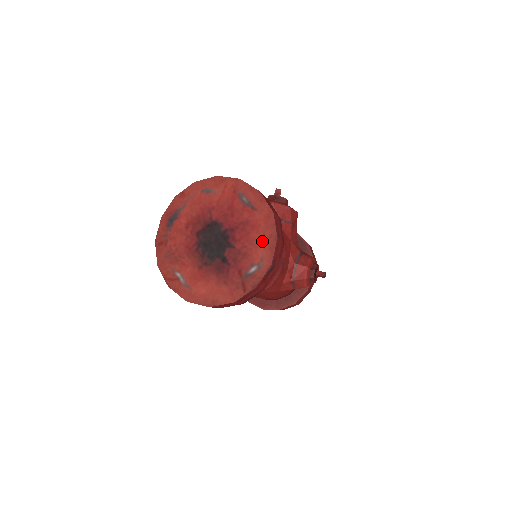
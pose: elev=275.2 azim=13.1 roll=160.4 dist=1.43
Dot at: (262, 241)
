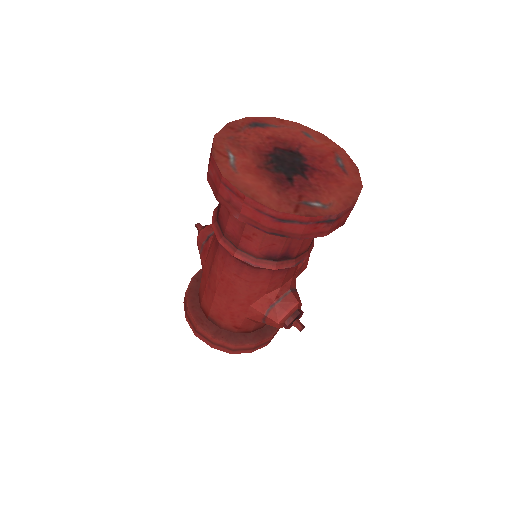
Dot at: (339, 194)
